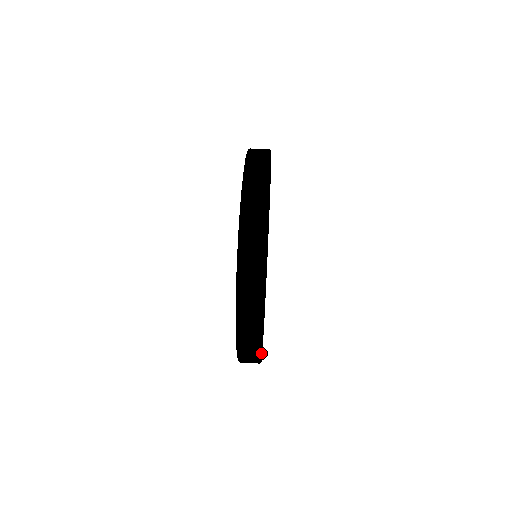
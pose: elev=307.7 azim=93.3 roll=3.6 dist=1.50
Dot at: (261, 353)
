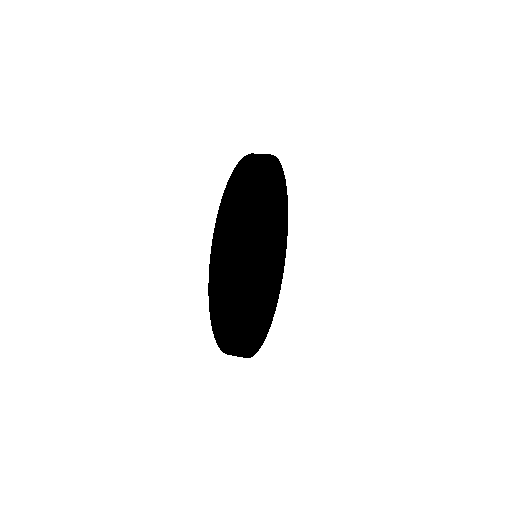
Dot at: (237, 248)
